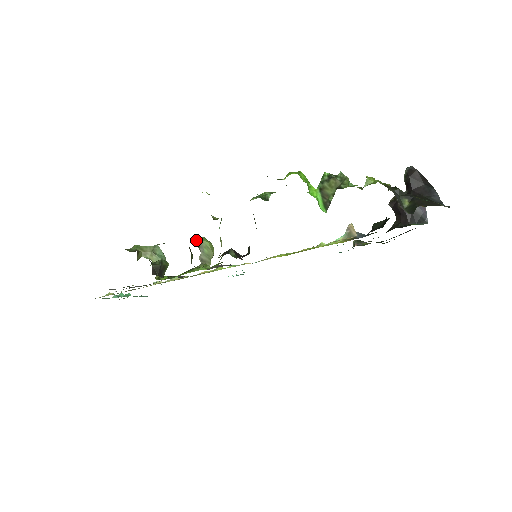
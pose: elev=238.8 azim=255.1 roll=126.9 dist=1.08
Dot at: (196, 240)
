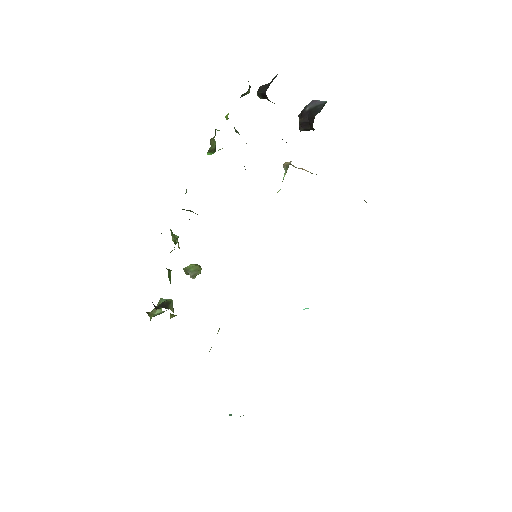
Dot at: occluded
